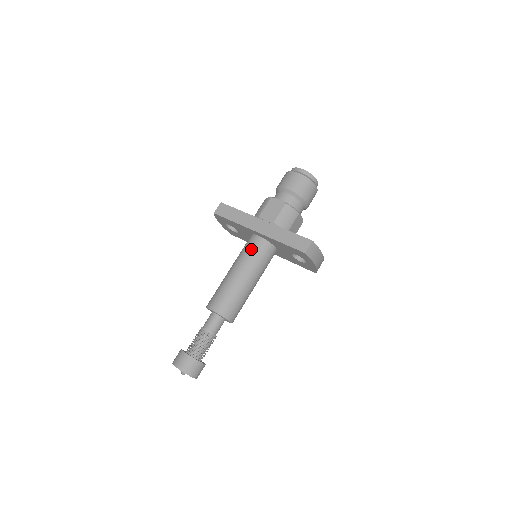
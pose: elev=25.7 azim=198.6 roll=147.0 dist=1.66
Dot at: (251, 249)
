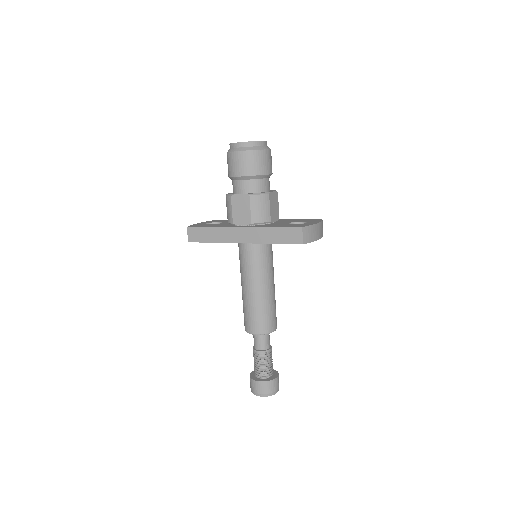
Dot at: (248, 259)
